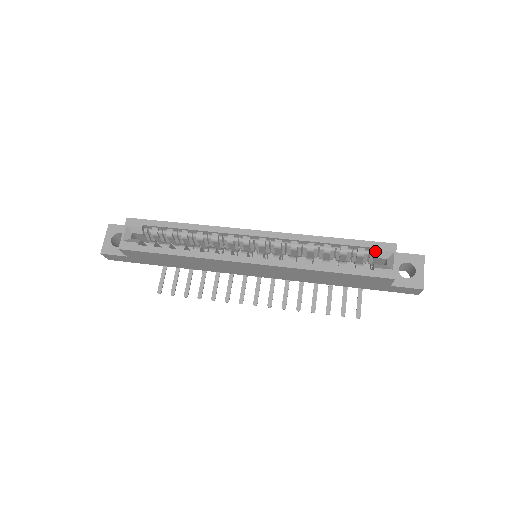
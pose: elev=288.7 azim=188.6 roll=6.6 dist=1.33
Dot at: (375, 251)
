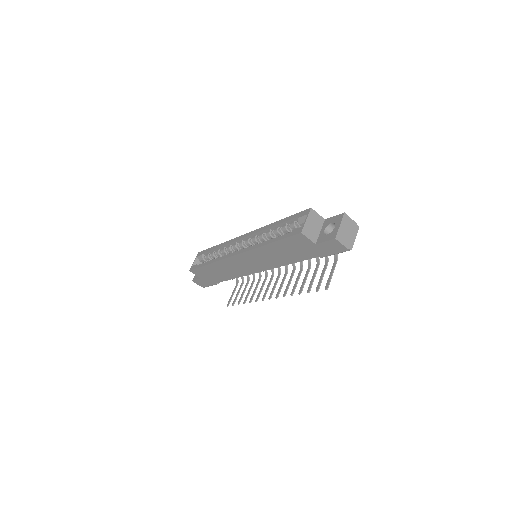
Dot at: (298, 219)
